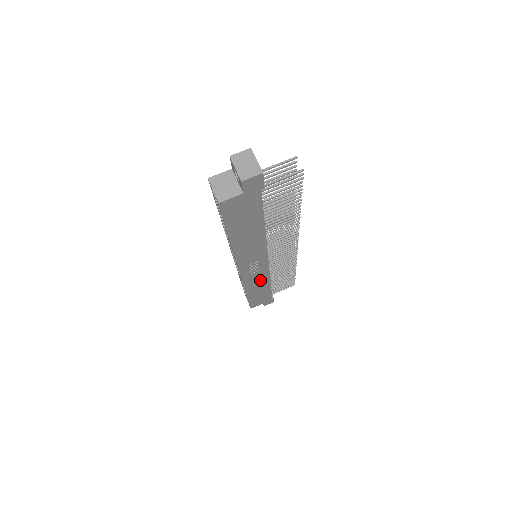
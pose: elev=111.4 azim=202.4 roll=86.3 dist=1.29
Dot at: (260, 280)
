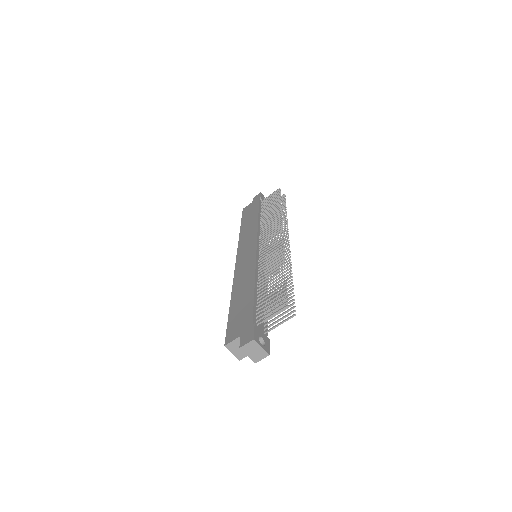
Dot at: occluded
